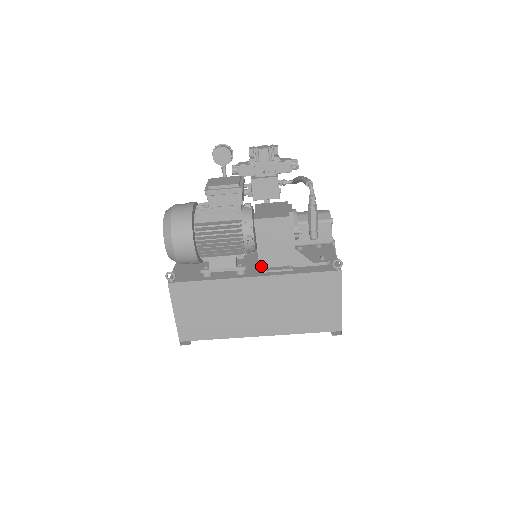
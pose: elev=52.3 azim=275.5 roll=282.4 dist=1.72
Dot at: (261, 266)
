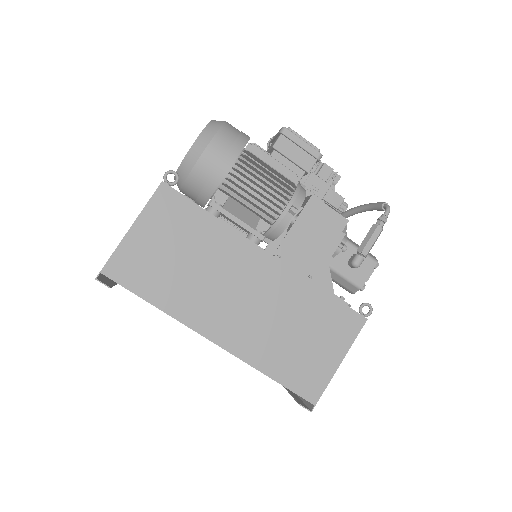
Dot at: (278, 254)
